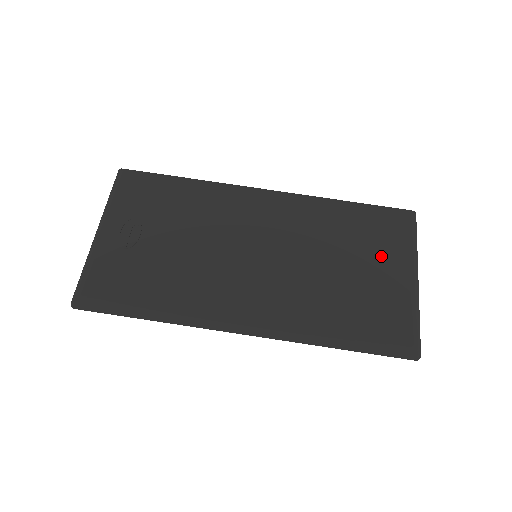
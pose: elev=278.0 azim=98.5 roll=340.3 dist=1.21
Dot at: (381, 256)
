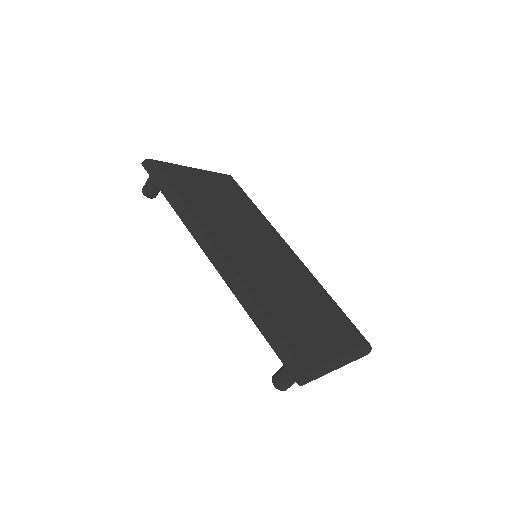
Dot at: (330, 329)
